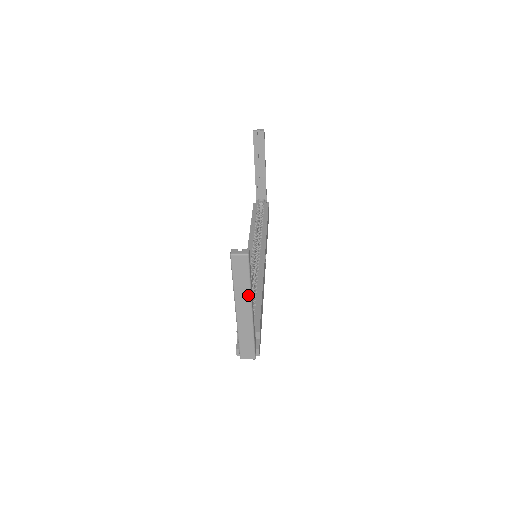
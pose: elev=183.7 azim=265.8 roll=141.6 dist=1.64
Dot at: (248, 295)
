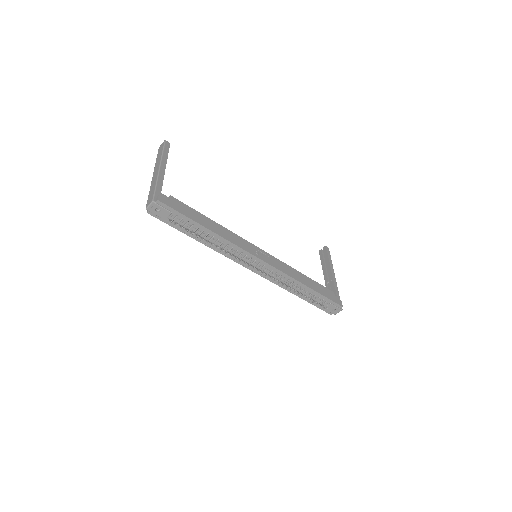
Dot at: (160, 160)
